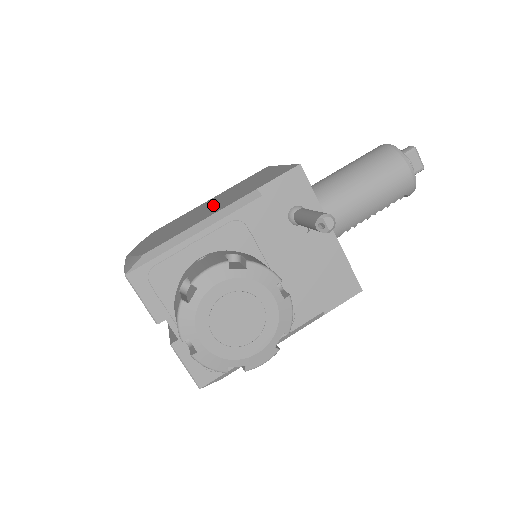
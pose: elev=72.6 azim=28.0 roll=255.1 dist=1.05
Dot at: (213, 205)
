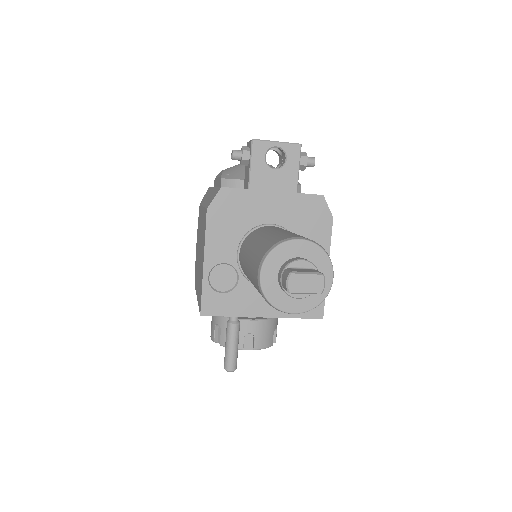
Dot at: (199, 257)
